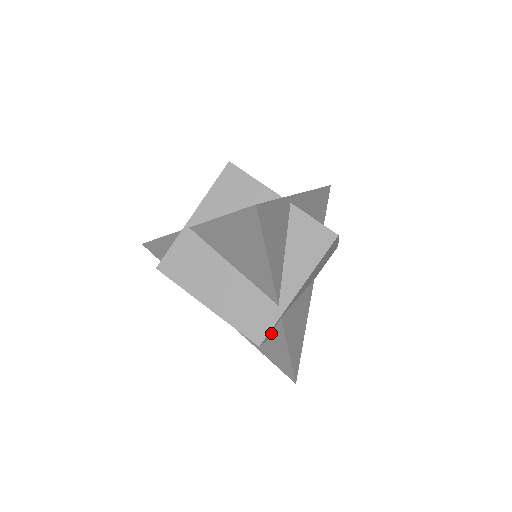
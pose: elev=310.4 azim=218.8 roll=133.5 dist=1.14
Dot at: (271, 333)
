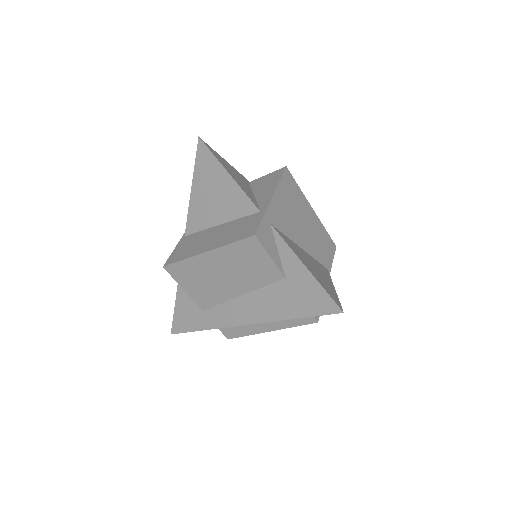
Dot at: (278, 258)
